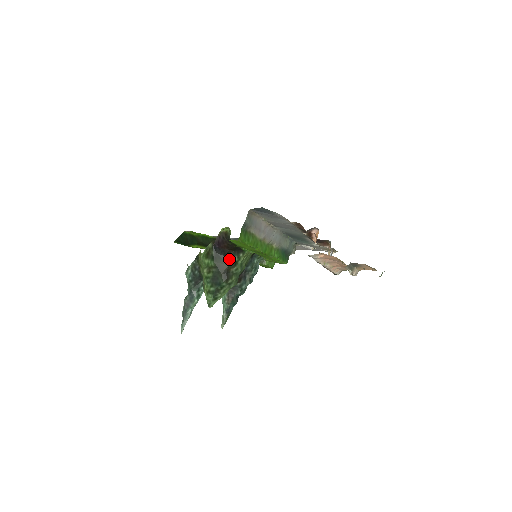
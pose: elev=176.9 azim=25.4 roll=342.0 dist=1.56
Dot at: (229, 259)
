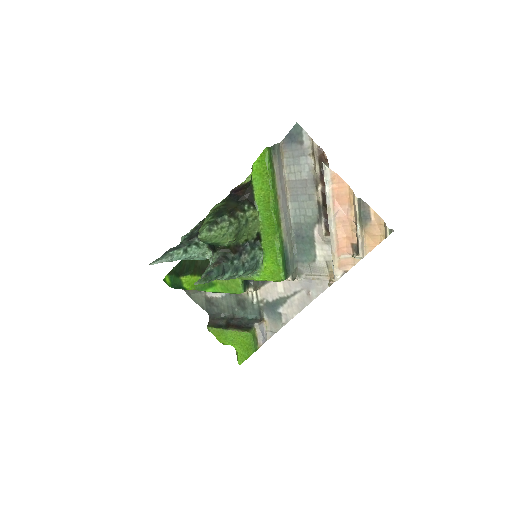
Dot at: (240, 204)
